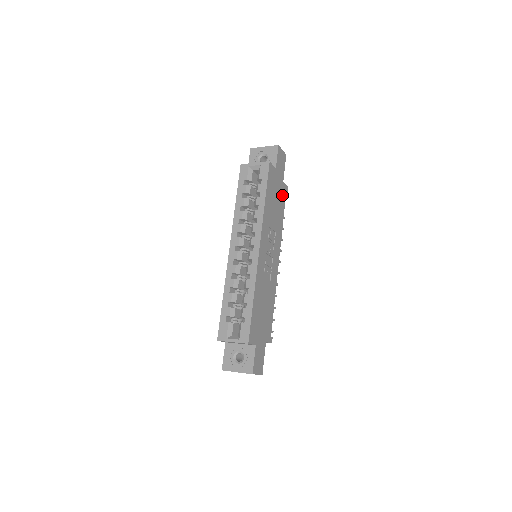
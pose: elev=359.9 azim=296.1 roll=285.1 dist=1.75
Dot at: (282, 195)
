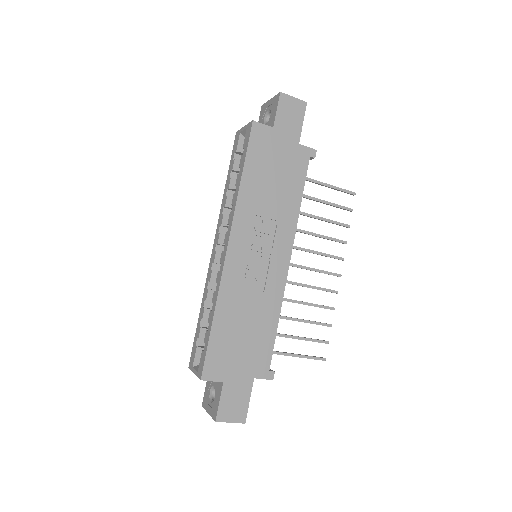
Dot at: (297, 164)
